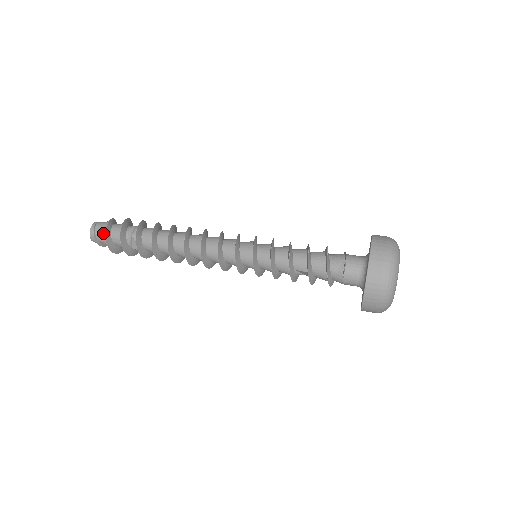
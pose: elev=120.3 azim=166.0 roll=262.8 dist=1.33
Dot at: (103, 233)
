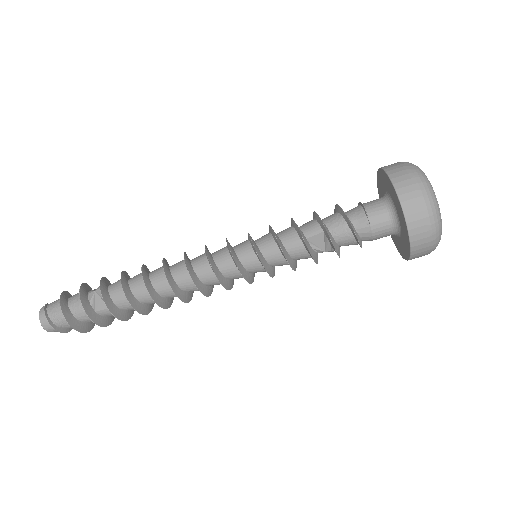
Dot at: (57, 304)
